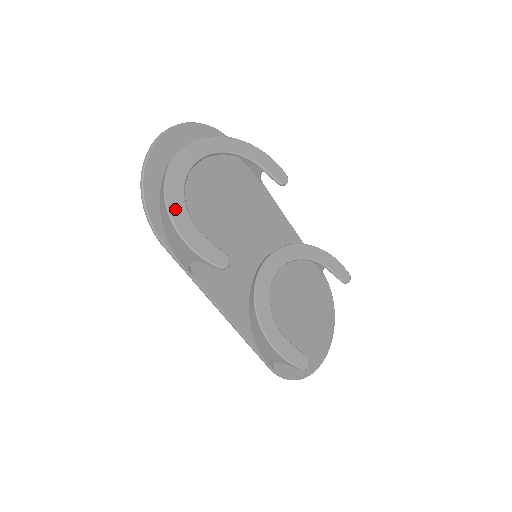
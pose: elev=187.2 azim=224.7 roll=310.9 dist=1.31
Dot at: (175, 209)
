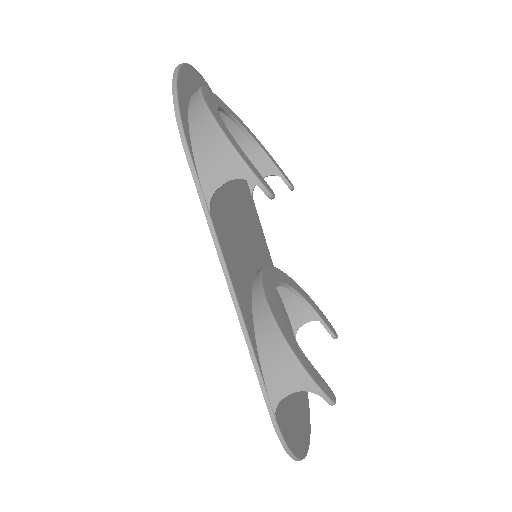
Dot at: (215, 114)
